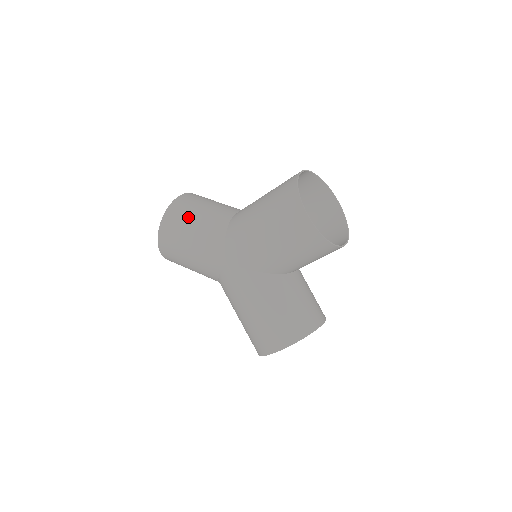
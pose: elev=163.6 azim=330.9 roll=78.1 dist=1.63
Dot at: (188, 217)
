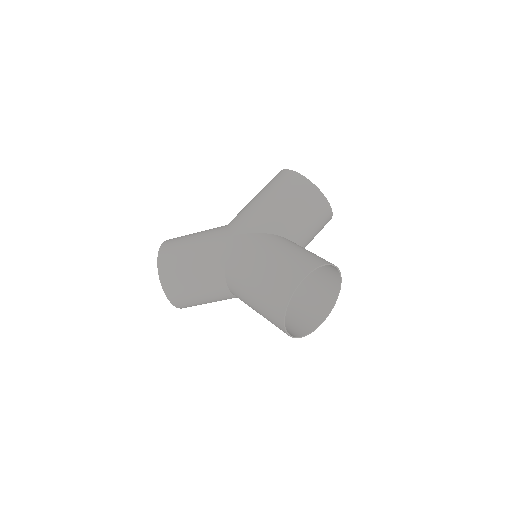
Dot at: (188, 235)
